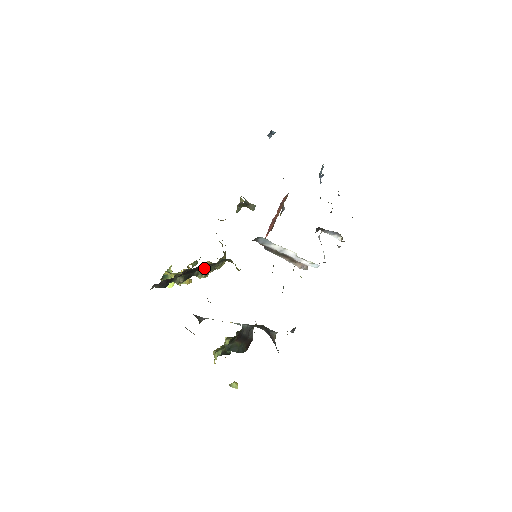
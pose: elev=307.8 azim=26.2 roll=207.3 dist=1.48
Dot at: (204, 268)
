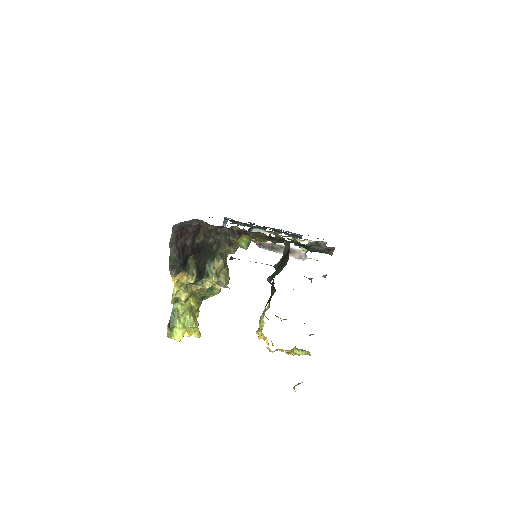
Dot at: (213, 246)
